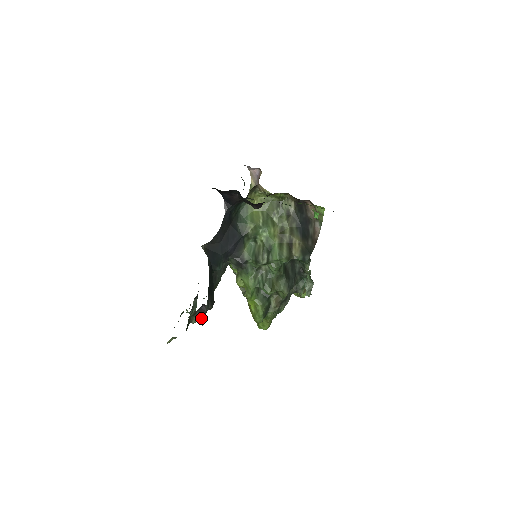
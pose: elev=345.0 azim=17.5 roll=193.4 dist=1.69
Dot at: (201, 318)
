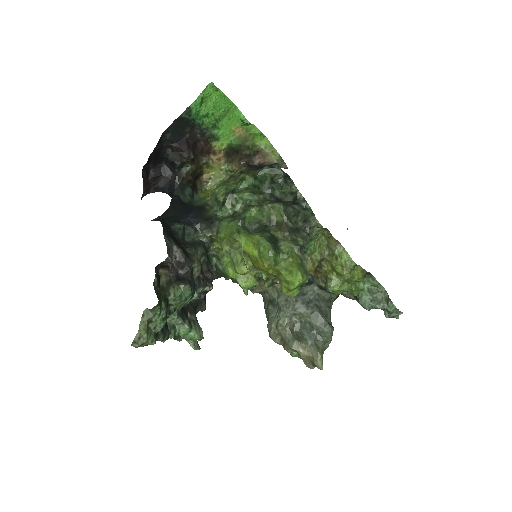
Dot at: (181, 284)
